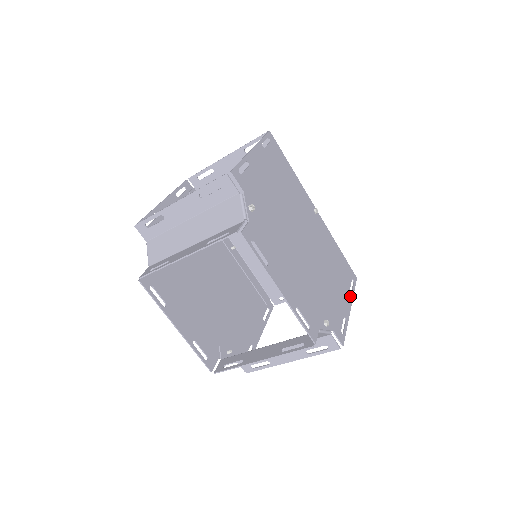
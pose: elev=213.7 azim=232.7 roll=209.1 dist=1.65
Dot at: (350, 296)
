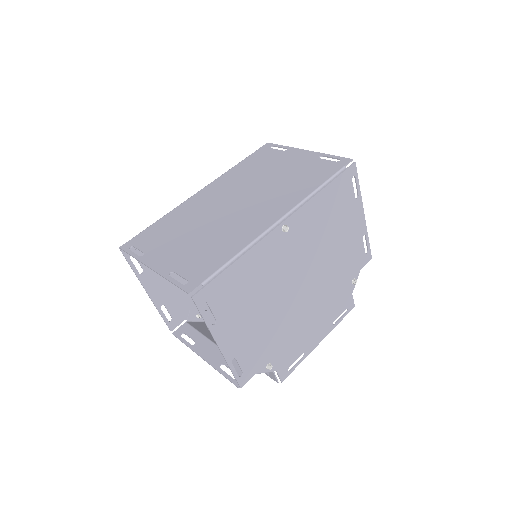
Dot at: (358, 204)
